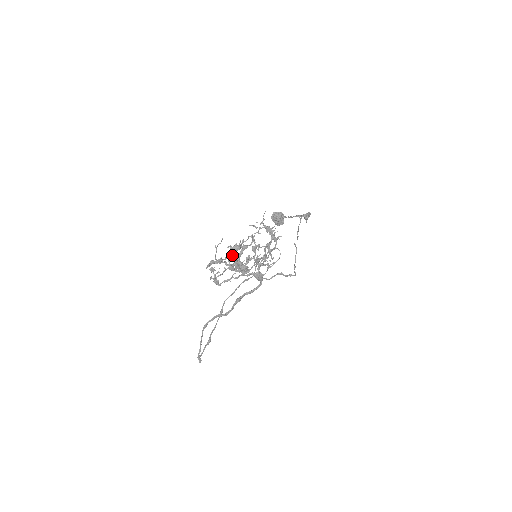
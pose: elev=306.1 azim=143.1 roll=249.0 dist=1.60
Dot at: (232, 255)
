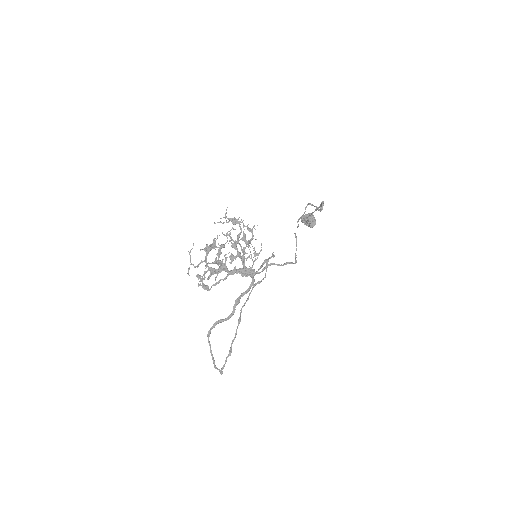
Dot at: (206, 256)
